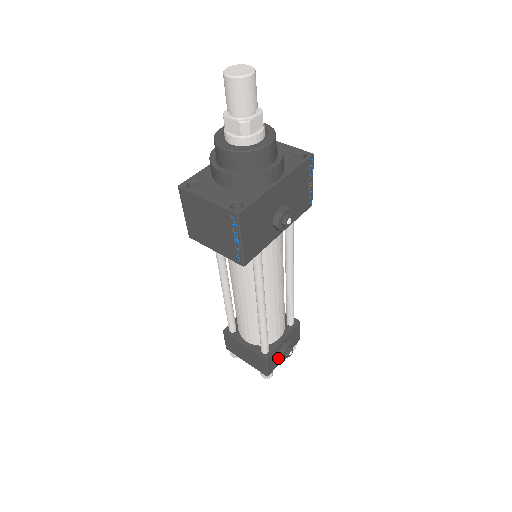
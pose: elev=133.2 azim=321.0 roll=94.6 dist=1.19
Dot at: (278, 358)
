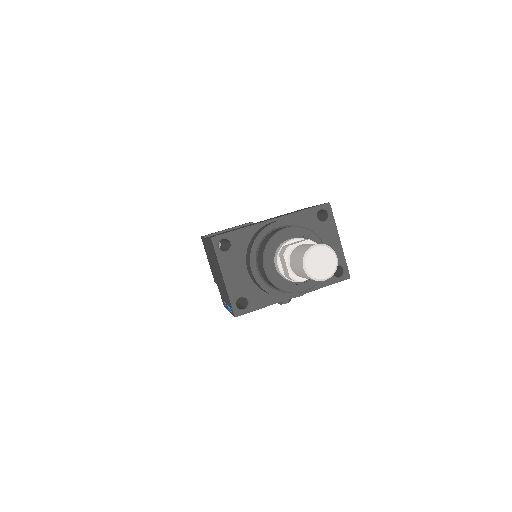
Dot at: occluded
